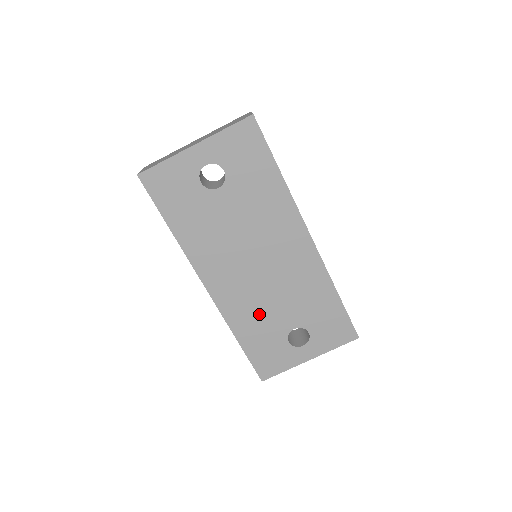
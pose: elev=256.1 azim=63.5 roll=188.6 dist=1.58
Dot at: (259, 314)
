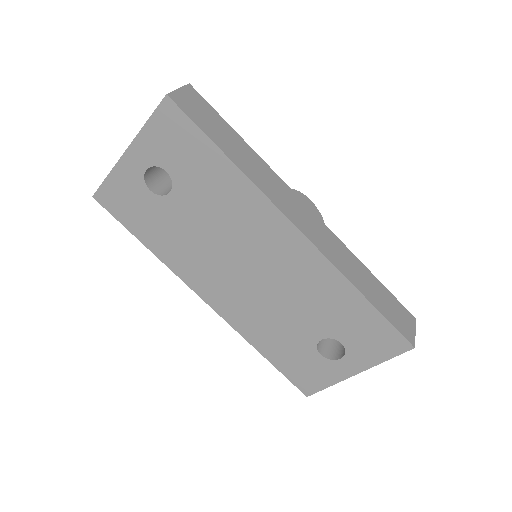
Dot at: (273, 325)
